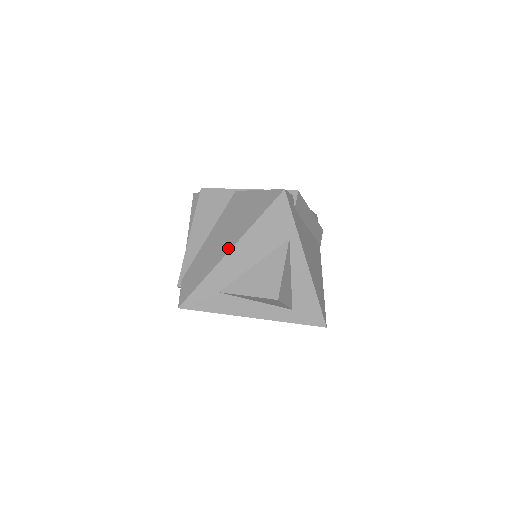
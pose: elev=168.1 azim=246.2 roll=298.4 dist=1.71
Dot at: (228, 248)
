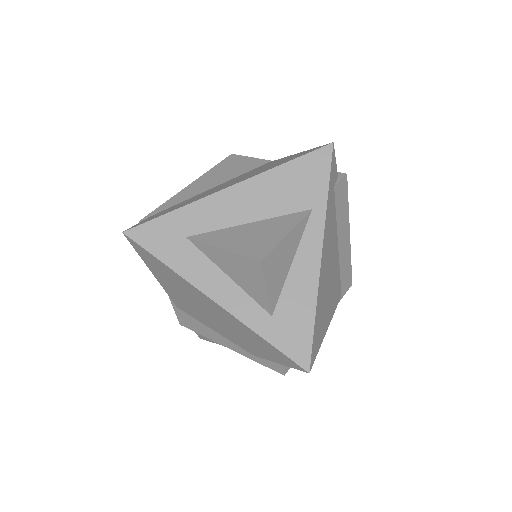
Dot at: (228, 186)
